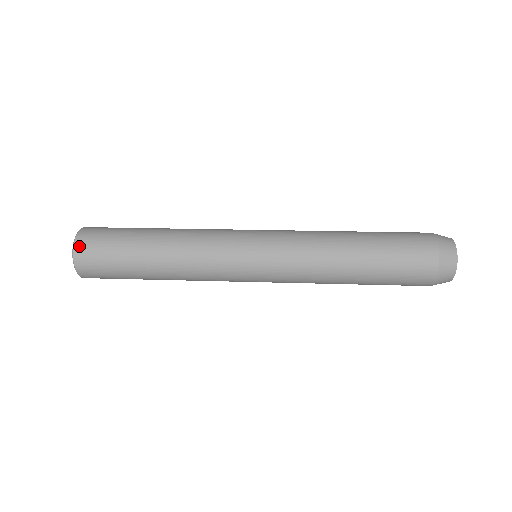
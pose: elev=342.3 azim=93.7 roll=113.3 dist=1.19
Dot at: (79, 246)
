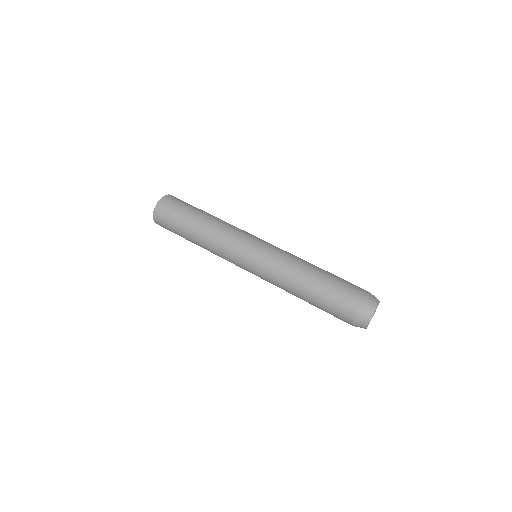
Dot at: occluded
